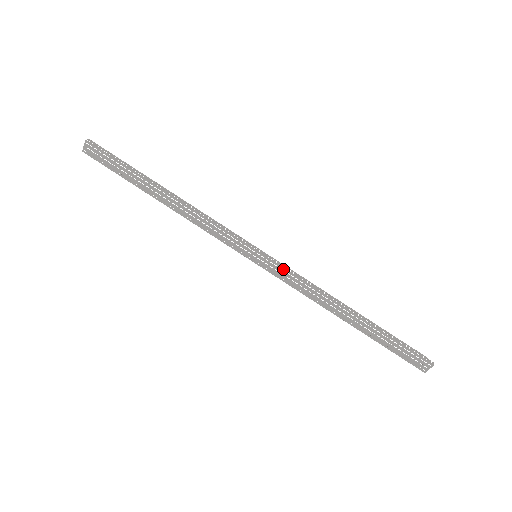
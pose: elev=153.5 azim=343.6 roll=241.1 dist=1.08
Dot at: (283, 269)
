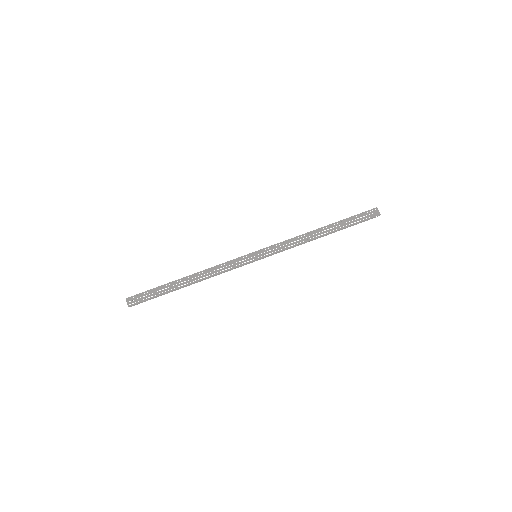
Dot at: (273, 246)
